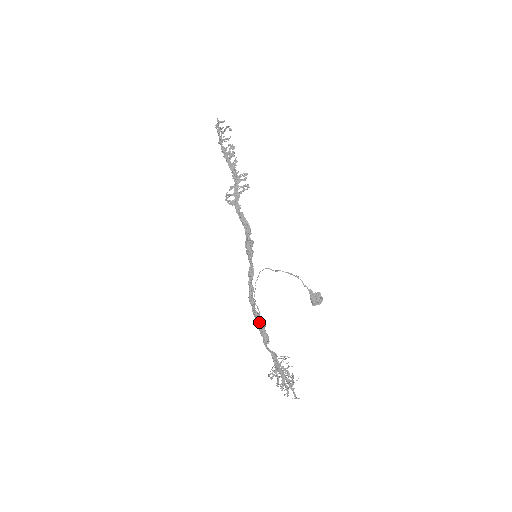
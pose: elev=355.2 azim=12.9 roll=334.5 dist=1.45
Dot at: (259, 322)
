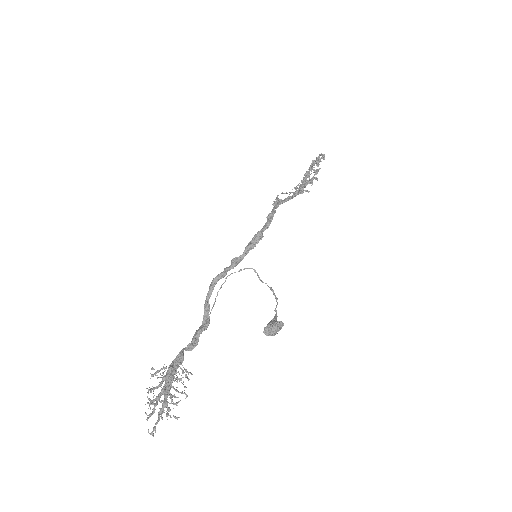
Dot at: (203, 323)
